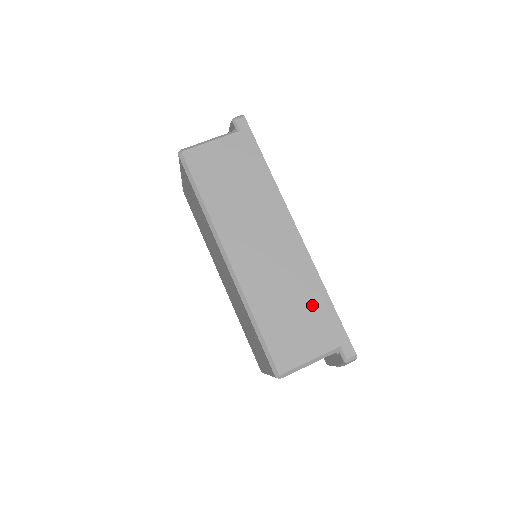
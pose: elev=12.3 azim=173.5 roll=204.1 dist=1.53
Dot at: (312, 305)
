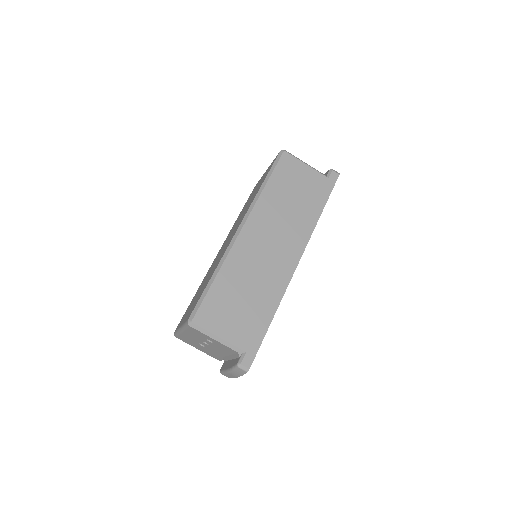
Dot at: (258, 309)
